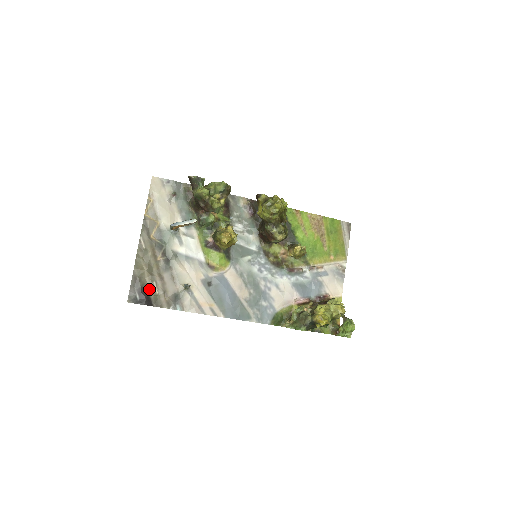
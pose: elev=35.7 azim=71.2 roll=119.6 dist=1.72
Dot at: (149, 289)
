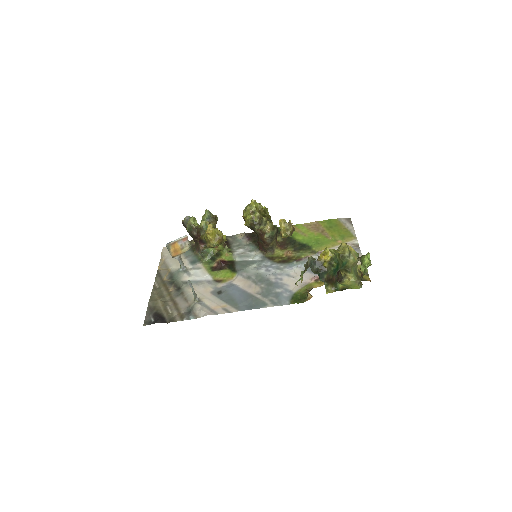
Dot at: (163, 312)
